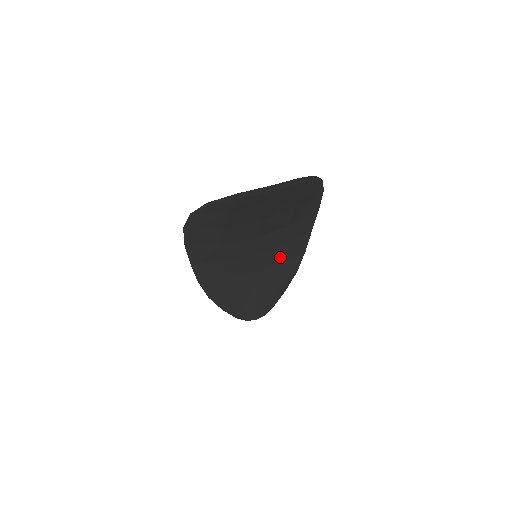
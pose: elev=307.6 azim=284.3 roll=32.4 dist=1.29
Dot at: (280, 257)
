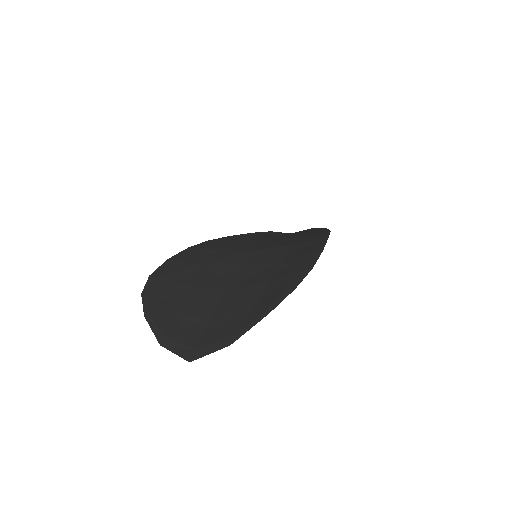
Dot at: occluded
